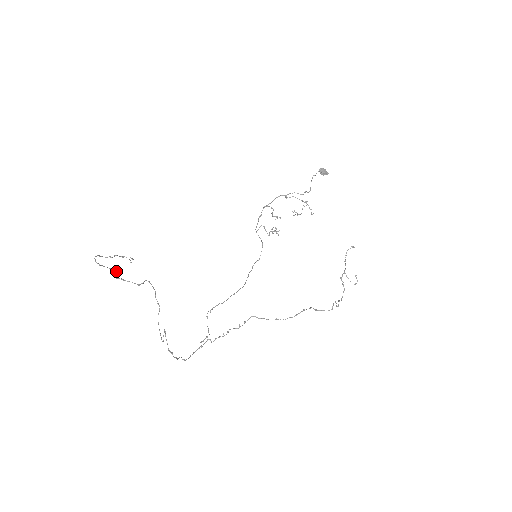
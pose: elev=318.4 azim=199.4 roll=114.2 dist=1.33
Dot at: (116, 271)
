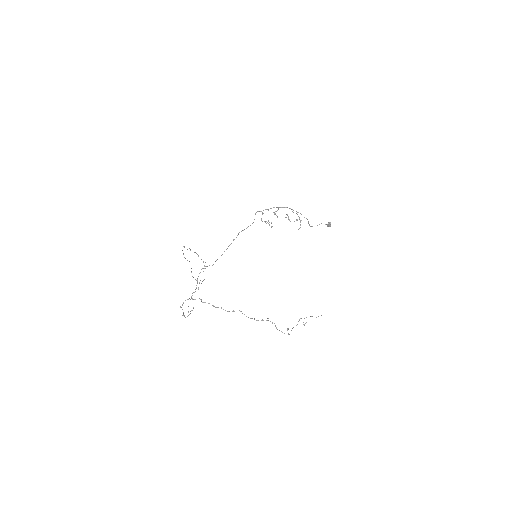
Dot at: occluded
